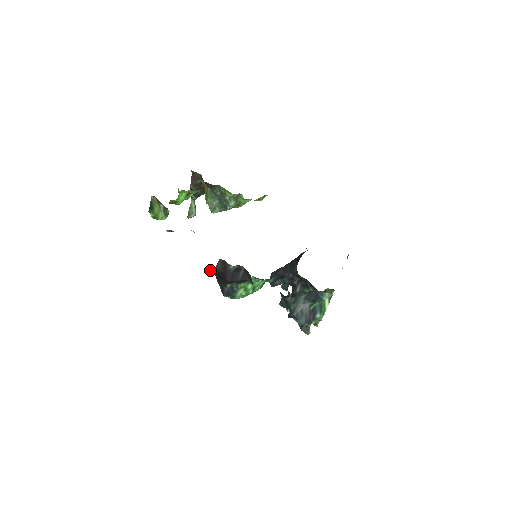
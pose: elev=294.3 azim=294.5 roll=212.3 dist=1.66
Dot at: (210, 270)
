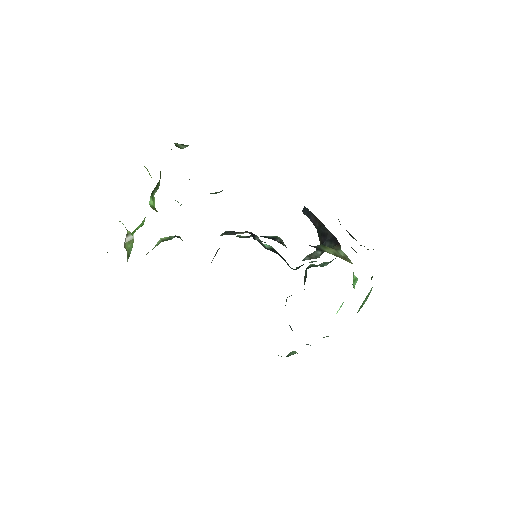
Dot at: occluded
